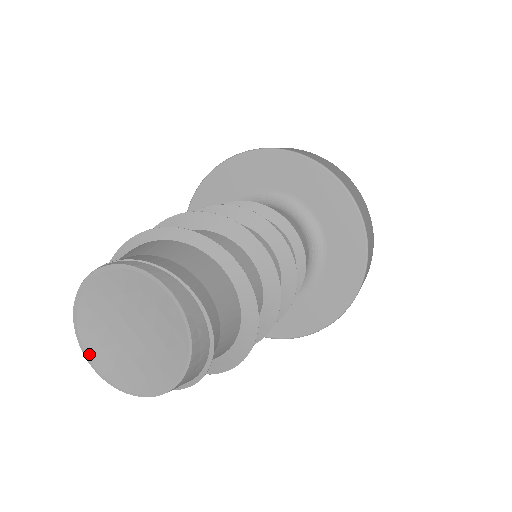
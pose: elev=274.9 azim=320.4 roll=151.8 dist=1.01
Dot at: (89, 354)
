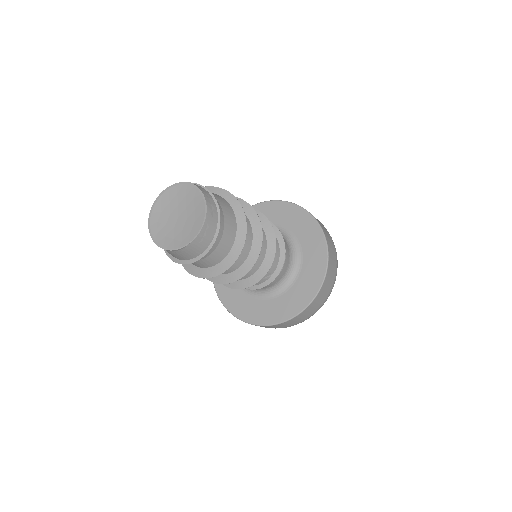
Dot at: (160, 244)
